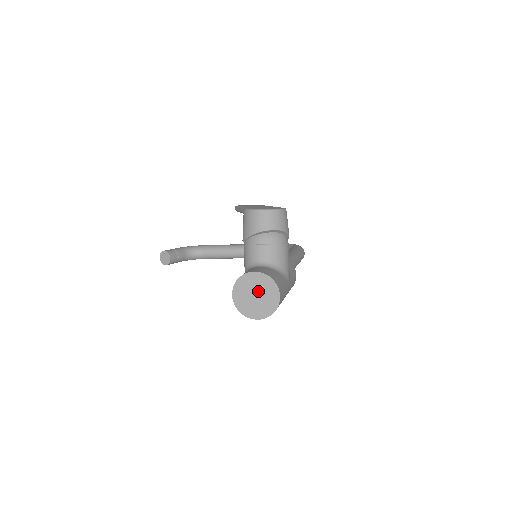
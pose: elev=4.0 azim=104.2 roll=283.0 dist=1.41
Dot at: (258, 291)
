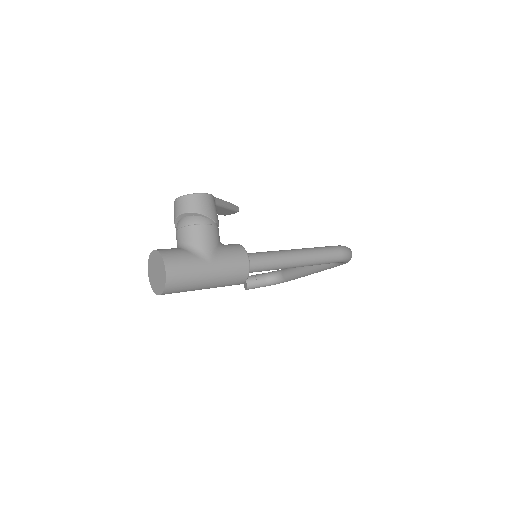
Dot at: (157, 268)
